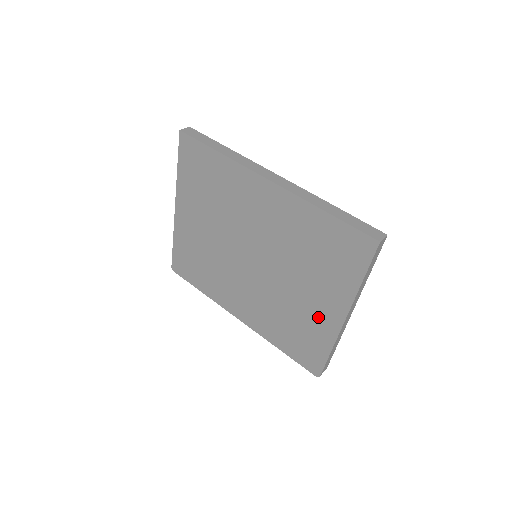
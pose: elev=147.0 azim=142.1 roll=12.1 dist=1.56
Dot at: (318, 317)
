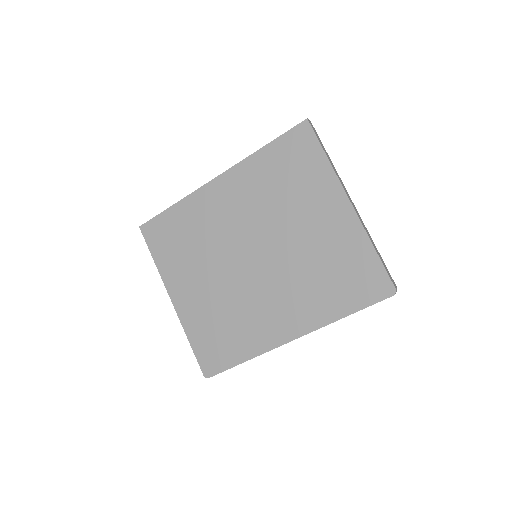
Dot at: (335, 231)
